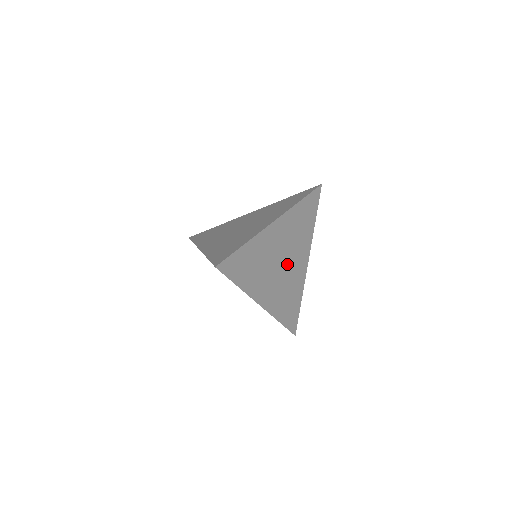
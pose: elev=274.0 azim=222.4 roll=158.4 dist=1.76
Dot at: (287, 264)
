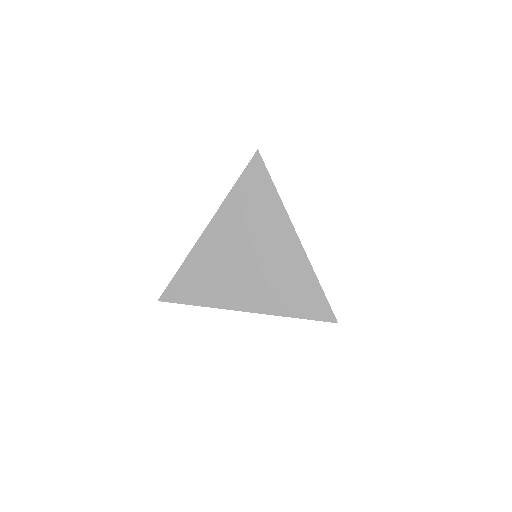
Dot at: occluded
